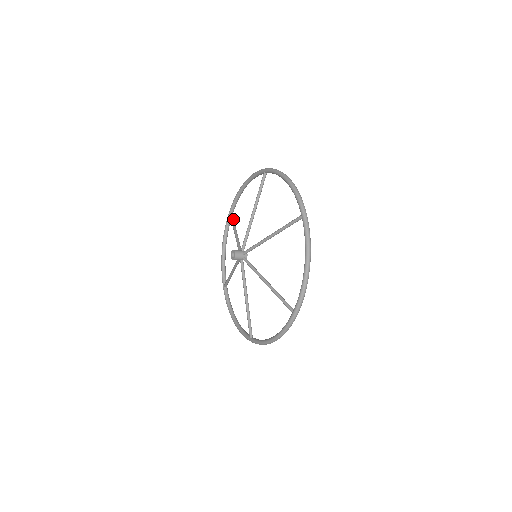
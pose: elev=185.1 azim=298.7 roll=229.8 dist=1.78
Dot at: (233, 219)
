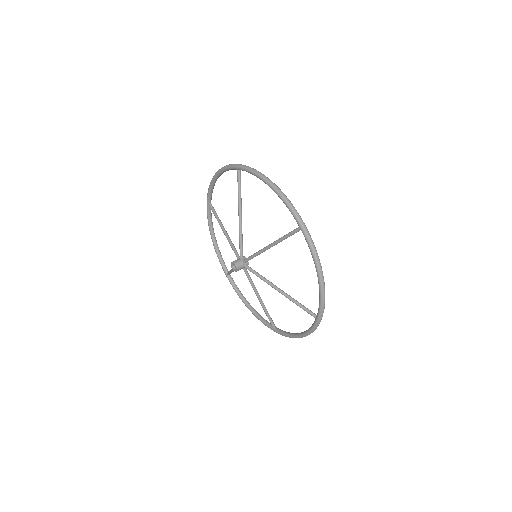
Dot at: (240, 188)
